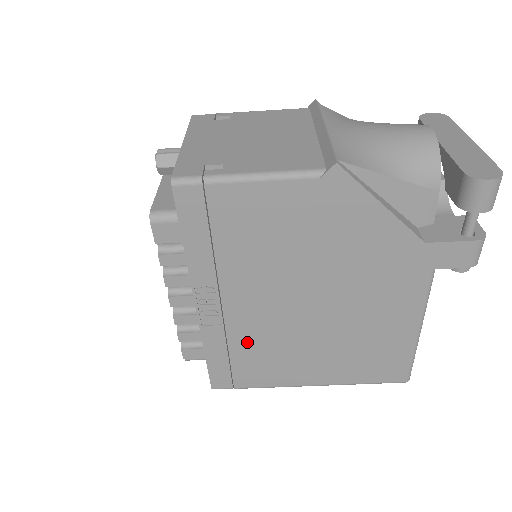
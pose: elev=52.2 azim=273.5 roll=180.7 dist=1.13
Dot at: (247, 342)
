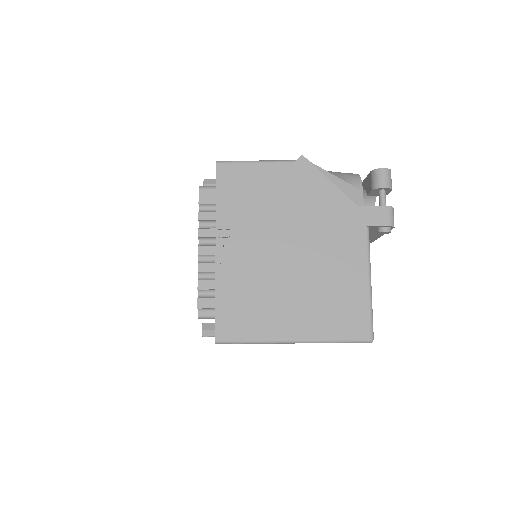
Dot at: (248, 286)
